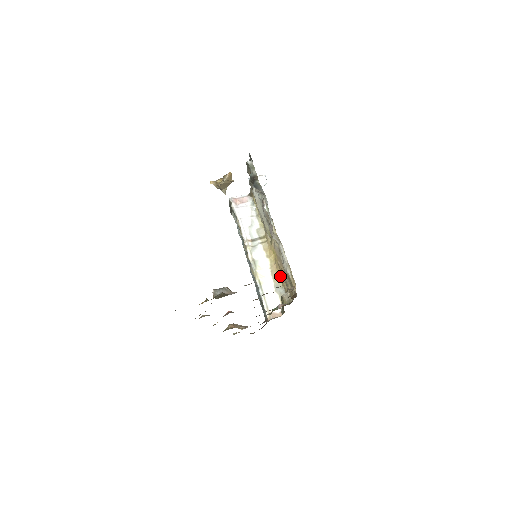
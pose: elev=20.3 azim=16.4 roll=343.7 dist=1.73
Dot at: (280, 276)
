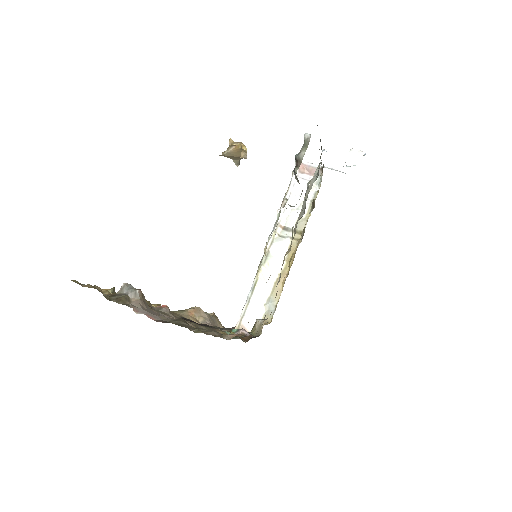
Dot at: (281, 292)
